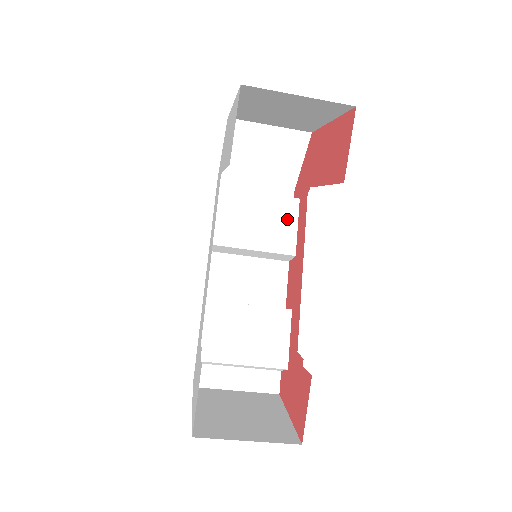
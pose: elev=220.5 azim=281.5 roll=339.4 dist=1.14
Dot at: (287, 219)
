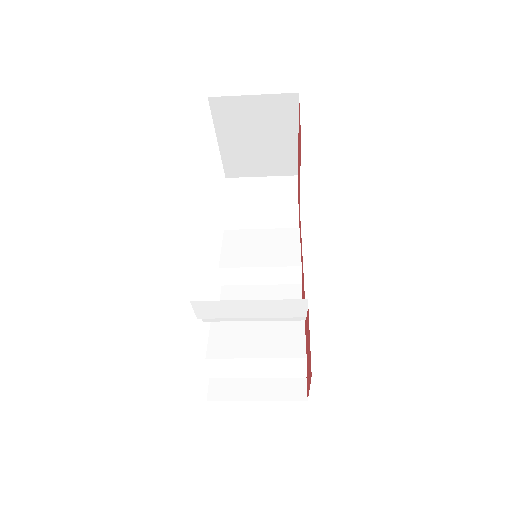
Dot at: (289, 242)
